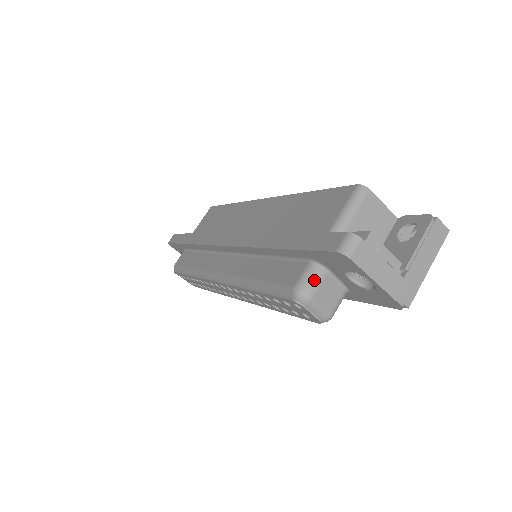
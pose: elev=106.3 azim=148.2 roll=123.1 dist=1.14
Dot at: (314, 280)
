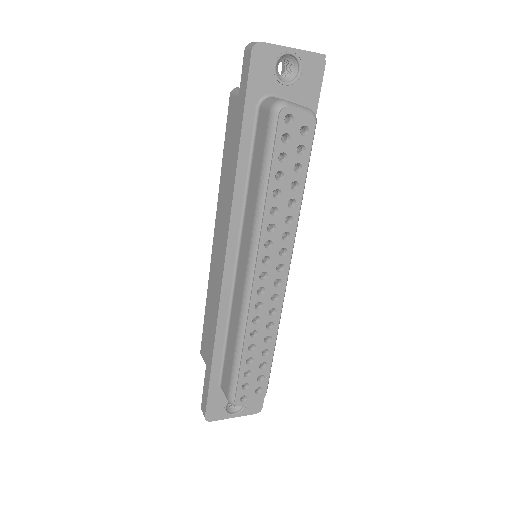
Dot at: (273, 99)
